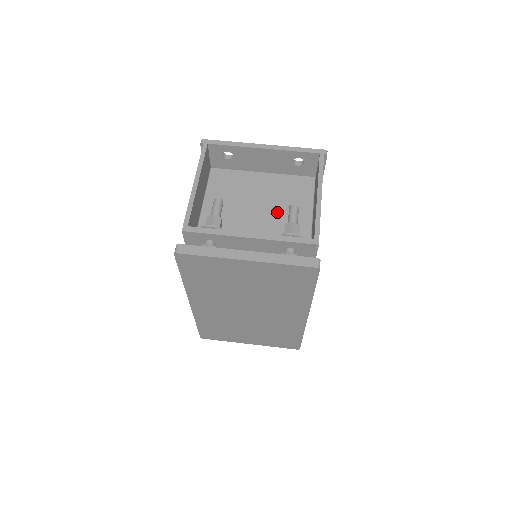
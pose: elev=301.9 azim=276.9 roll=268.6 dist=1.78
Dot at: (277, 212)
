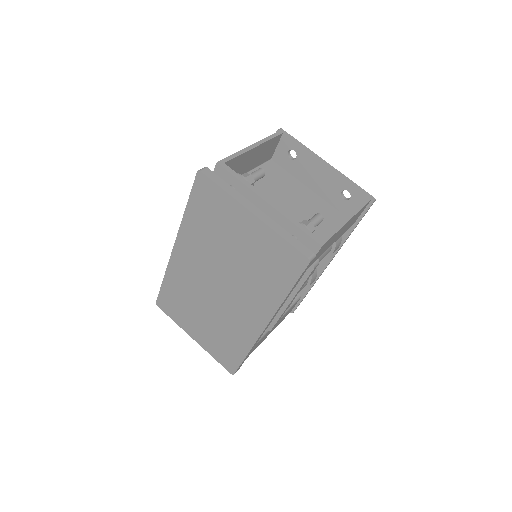
Dot at: (301, 219)
